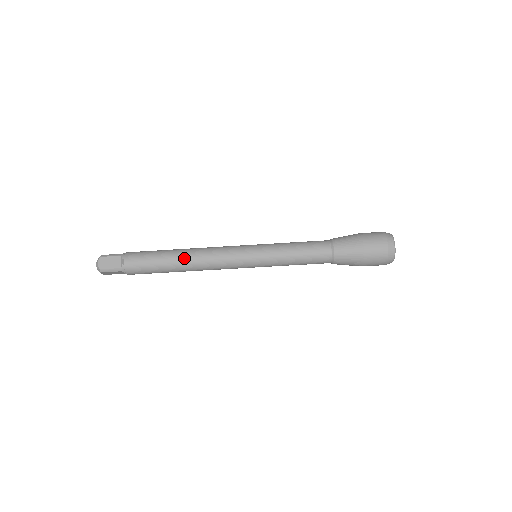
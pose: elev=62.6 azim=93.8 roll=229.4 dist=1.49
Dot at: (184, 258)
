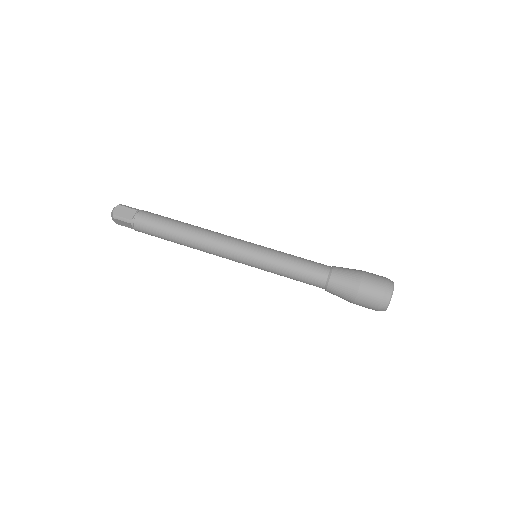
Dot at: (190, 231)
